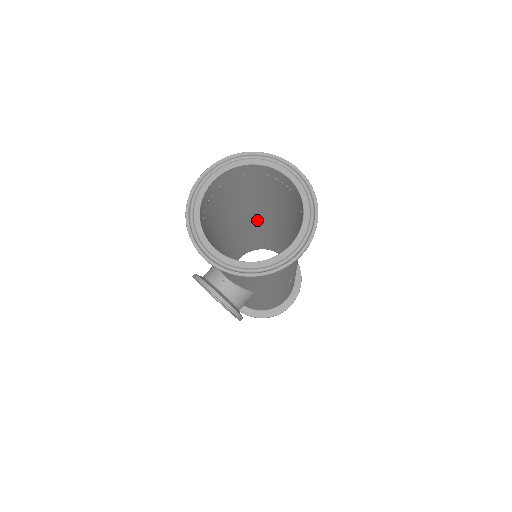
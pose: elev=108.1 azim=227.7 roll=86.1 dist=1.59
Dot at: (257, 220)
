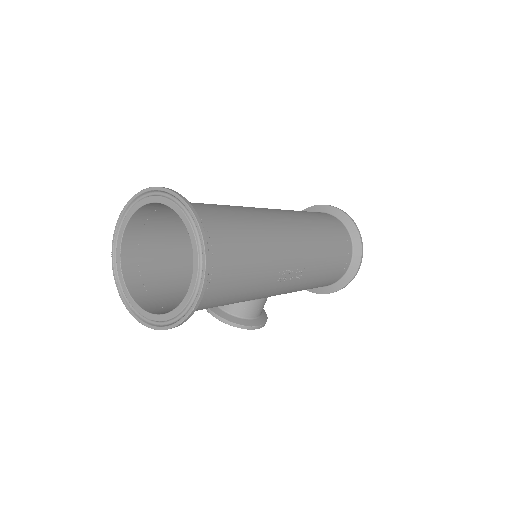
Dot at: occluded
